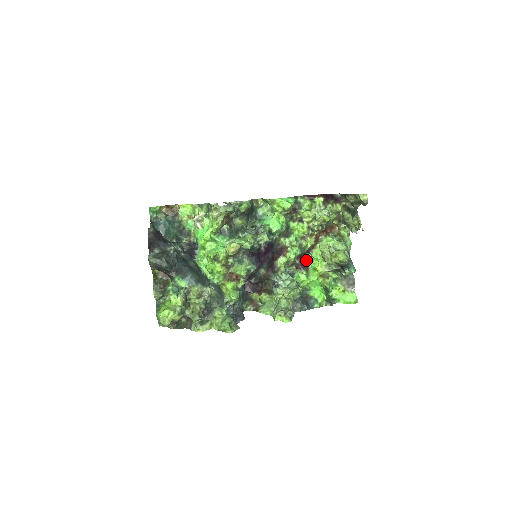
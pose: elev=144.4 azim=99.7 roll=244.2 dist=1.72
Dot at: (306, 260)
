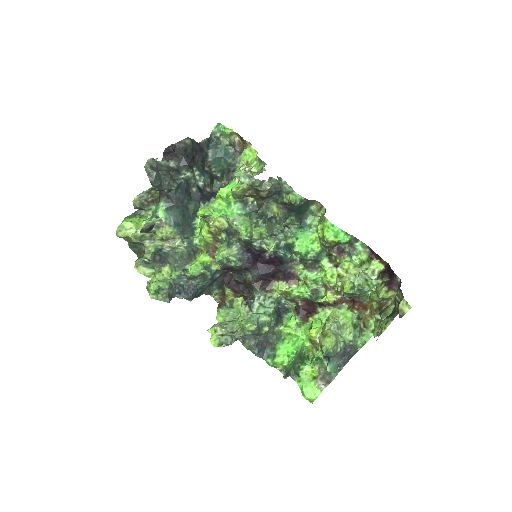
Dot at: (312, 311)
